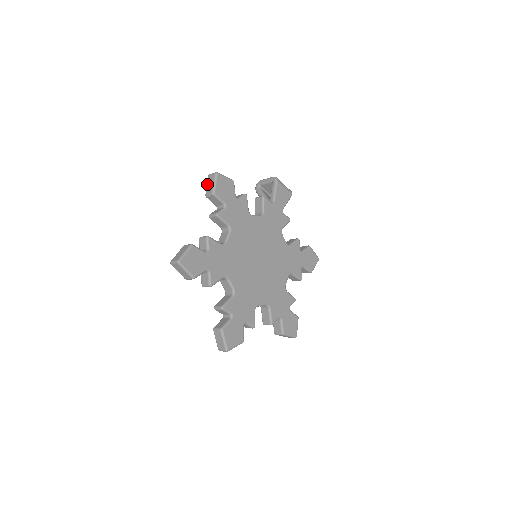
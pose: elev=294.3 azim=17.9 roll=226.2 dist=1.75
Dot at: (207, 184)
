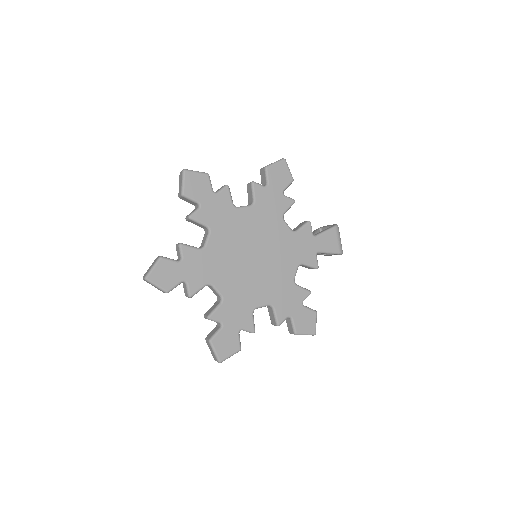
Dot at: occluded
